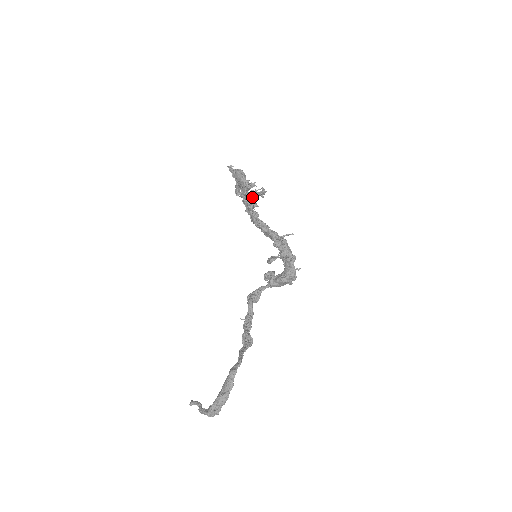
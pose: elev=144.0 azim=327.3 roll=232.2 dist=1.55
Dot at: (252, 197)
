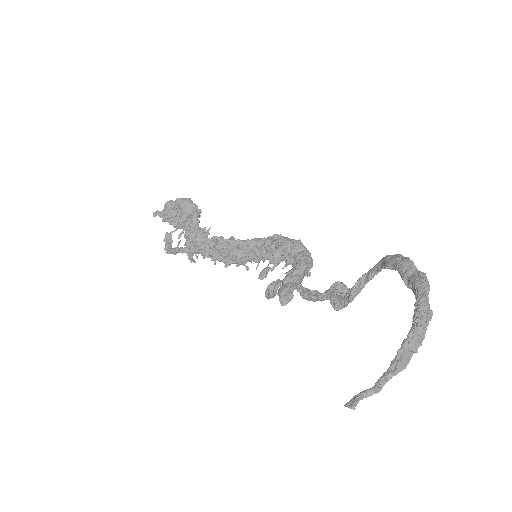
Dot at: occluded
